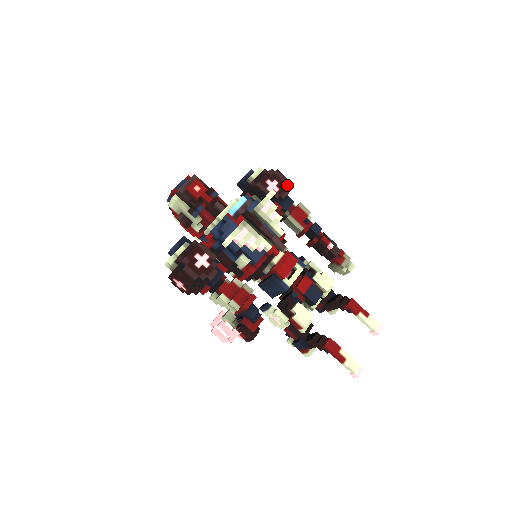
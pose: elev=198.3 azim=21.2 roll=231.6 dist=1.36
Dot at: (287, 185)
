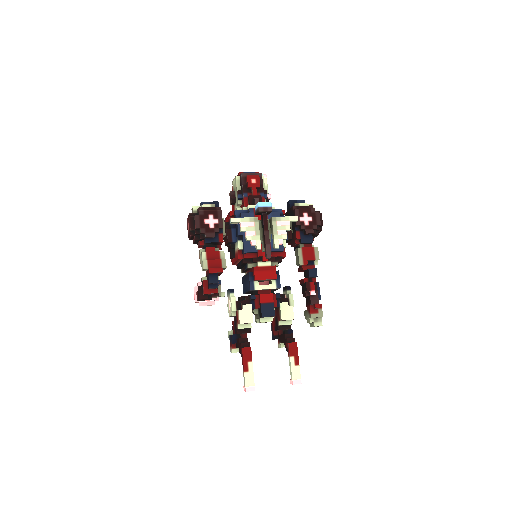
Dot at: (319, 228)
